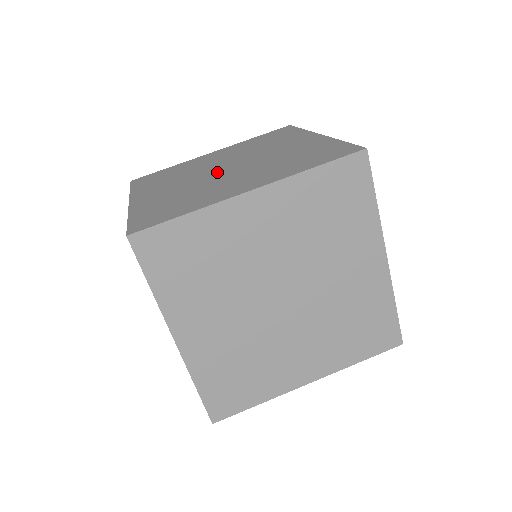
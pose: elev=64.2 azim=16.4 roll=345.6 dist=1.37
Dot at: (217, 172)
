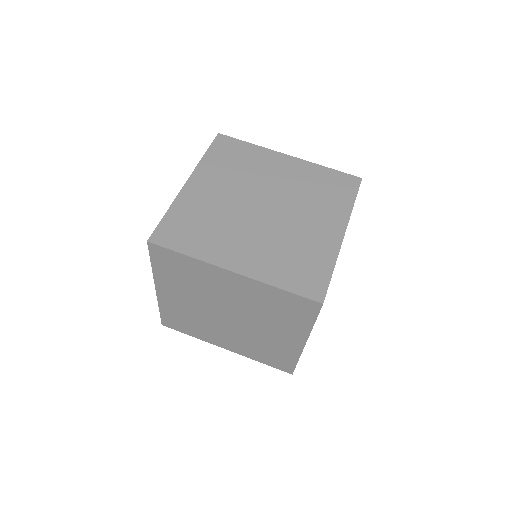
Dot at: occluded
